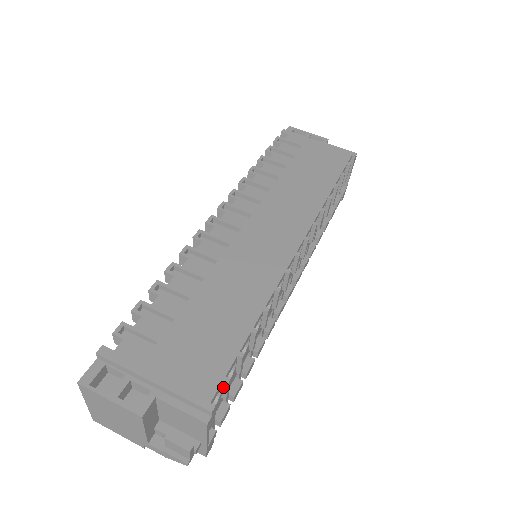
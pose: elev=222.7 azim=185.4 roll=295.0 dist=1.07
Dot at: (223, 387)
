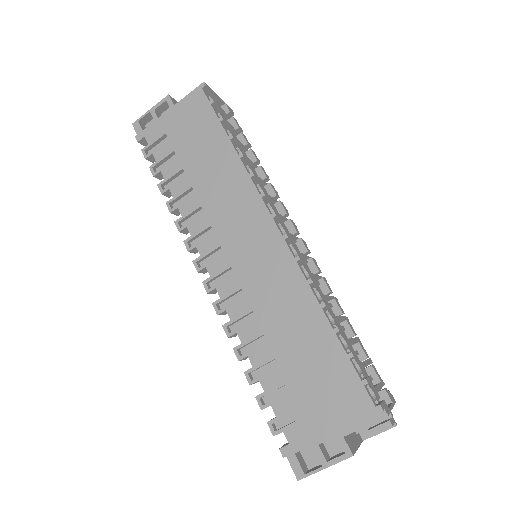
Dot at: (366, 384)
